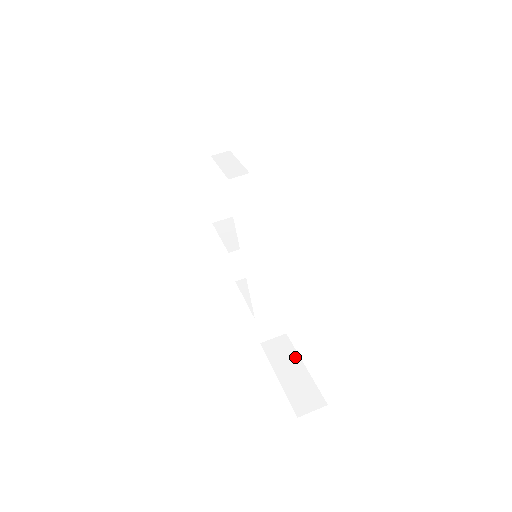
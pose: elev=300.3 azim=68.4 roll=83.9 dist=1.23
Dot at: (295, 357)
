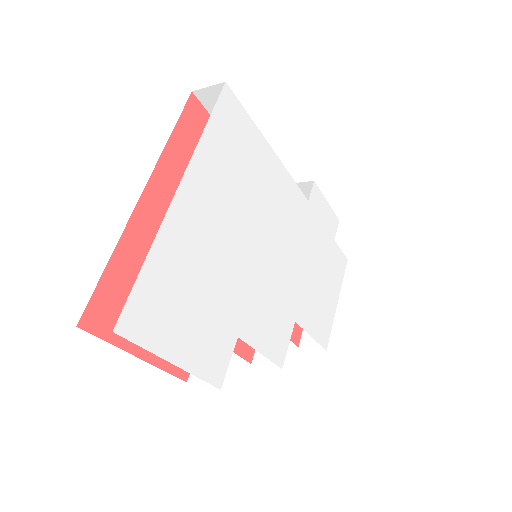
Dot at: occluded
